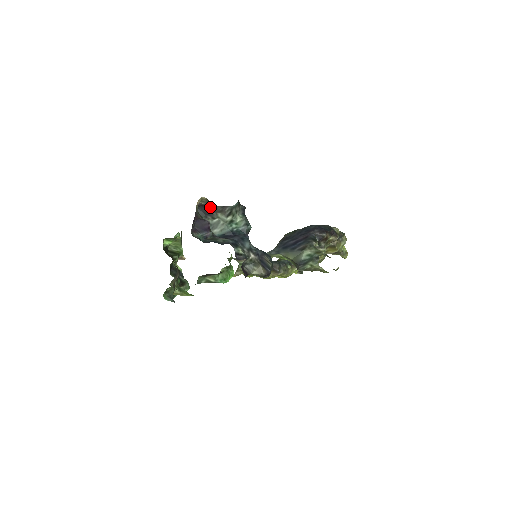
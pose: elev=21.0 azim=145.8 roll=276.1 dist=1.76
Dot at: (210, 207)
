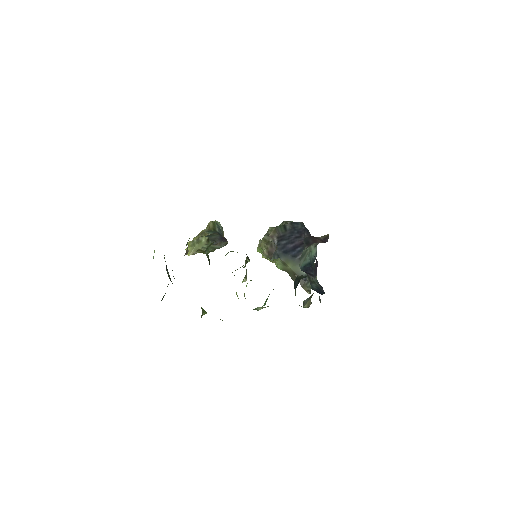
Dot at: (320, 240)
